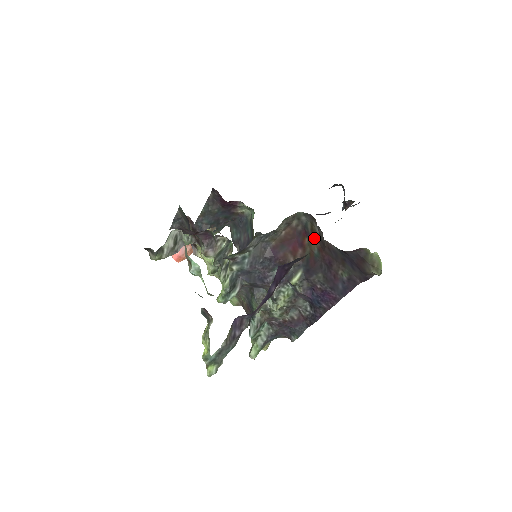
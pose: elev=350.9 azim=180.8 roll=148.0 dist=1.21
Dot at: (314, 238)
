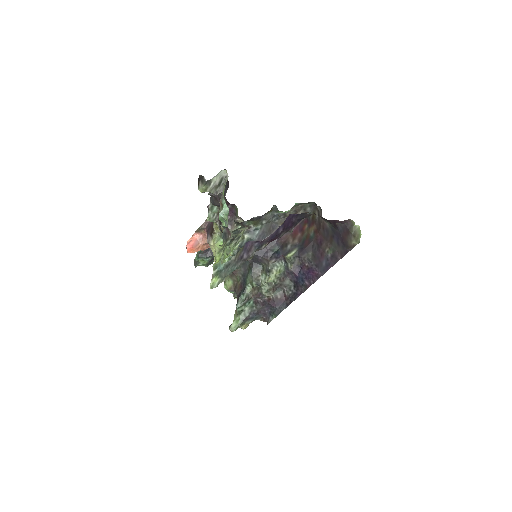
Dot at: (313, 223)
